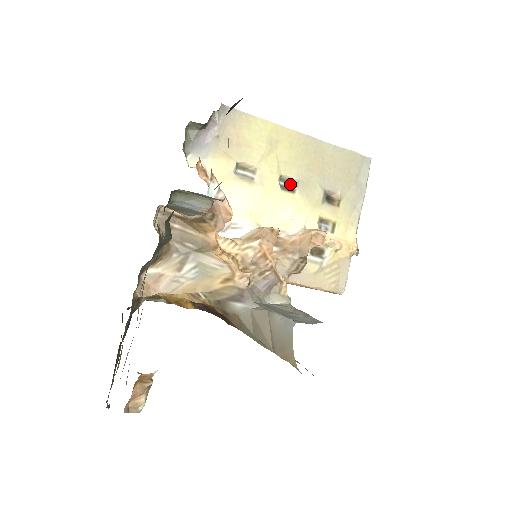
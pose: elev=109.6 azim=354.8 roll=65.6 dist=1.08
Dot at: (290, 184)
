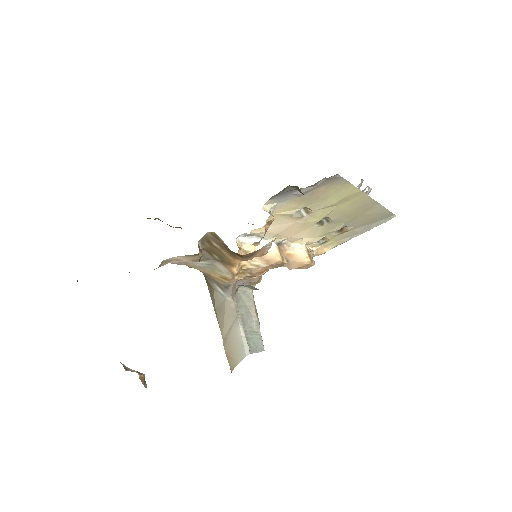
Dot at: (325, 219)
